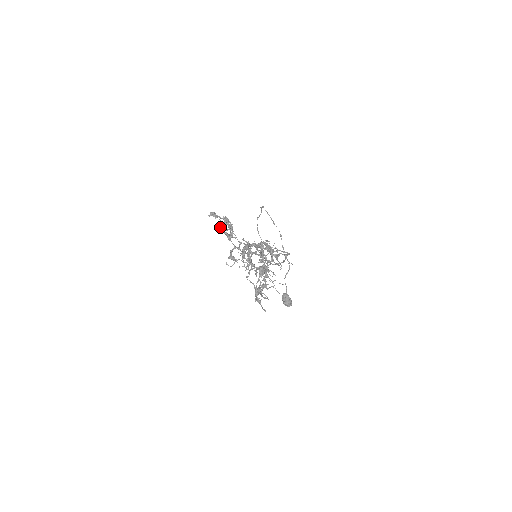
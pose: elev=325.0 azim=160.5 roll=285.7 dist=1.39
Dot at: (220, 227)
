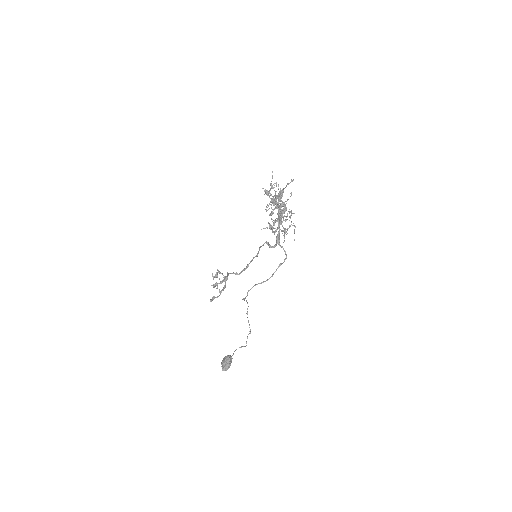
Dot at: (214, 285)
